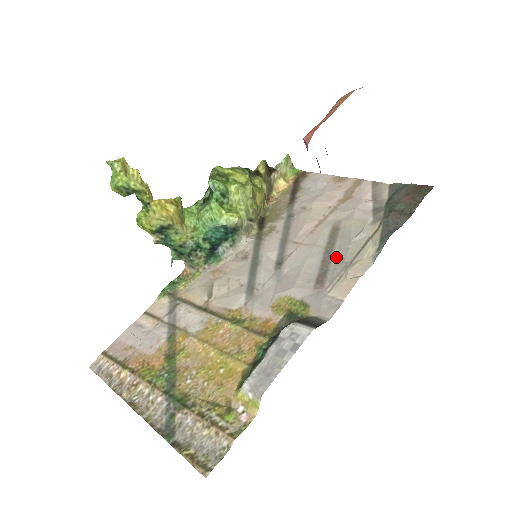
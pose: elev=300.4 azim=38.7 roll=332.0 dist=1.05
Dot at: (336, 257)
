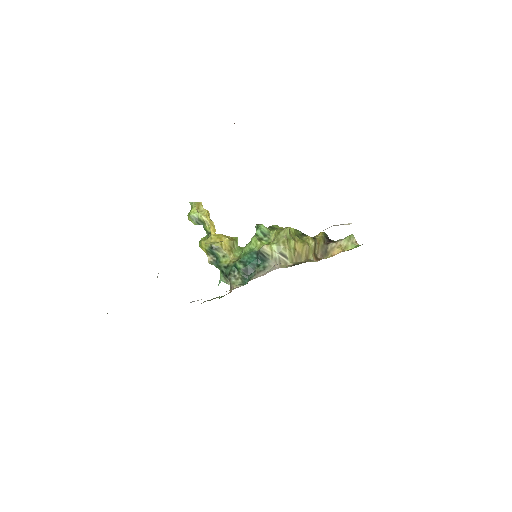
Dot at: occluded
